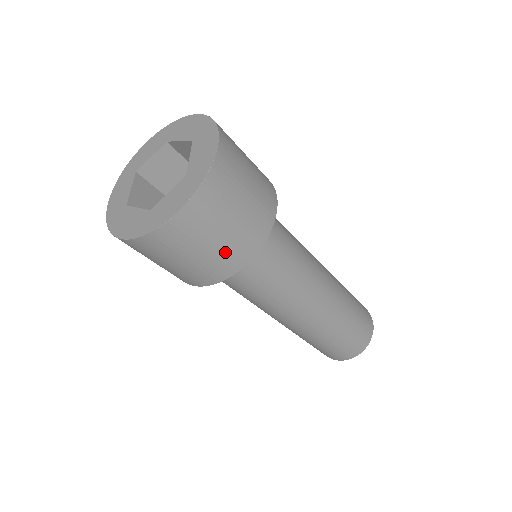
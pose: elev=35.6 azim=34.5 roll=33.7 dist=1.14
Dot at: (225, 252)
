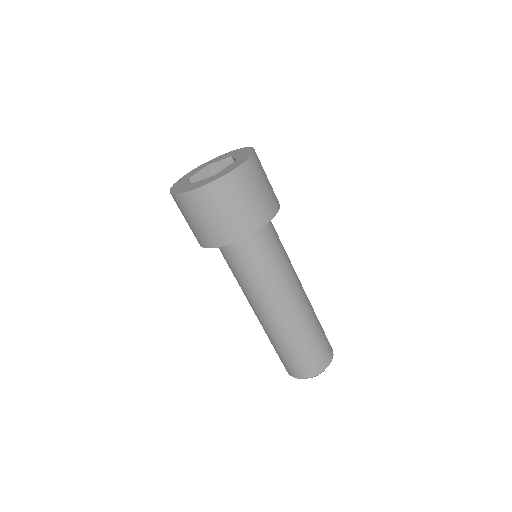
Dot at: (259, 206)
